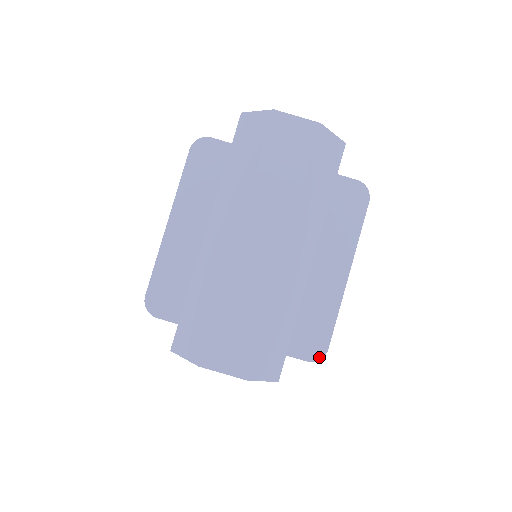
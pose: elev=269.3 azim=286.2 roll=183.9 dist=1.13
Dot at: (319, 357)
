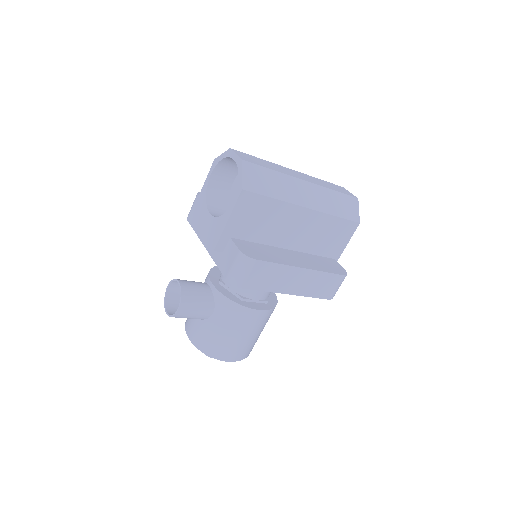
Dot at: (248, 255)
